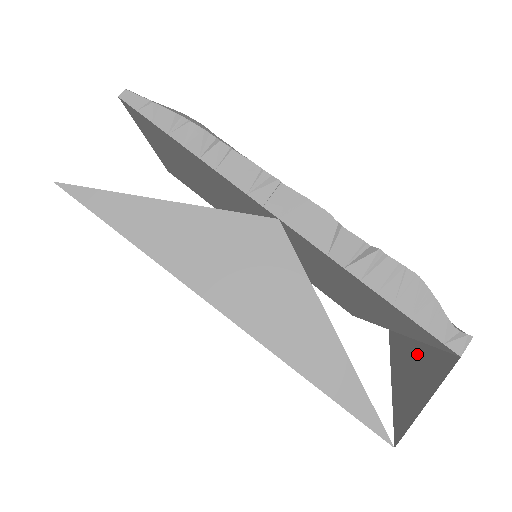
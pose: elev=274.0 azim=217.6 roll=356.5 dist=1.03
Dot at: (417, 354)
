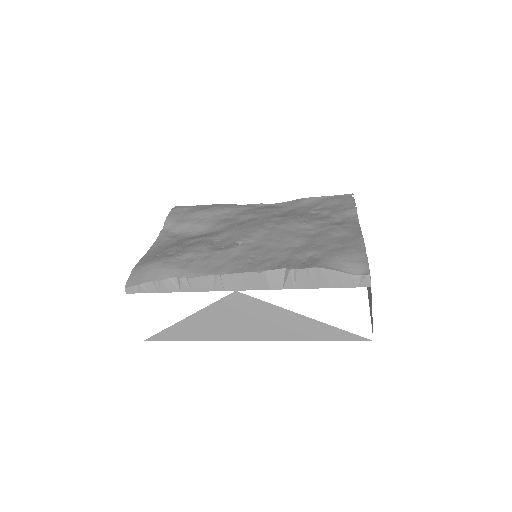
Dot at: occluded
